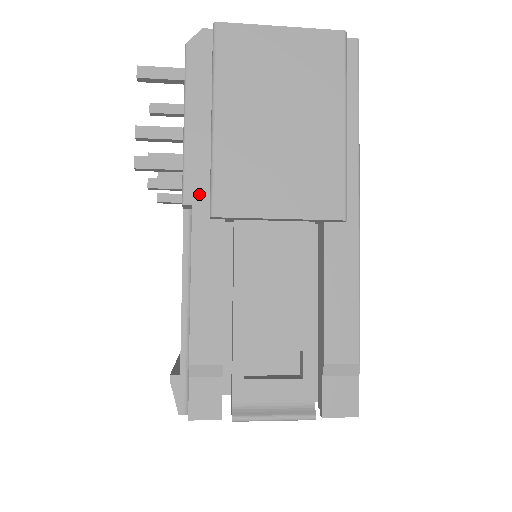
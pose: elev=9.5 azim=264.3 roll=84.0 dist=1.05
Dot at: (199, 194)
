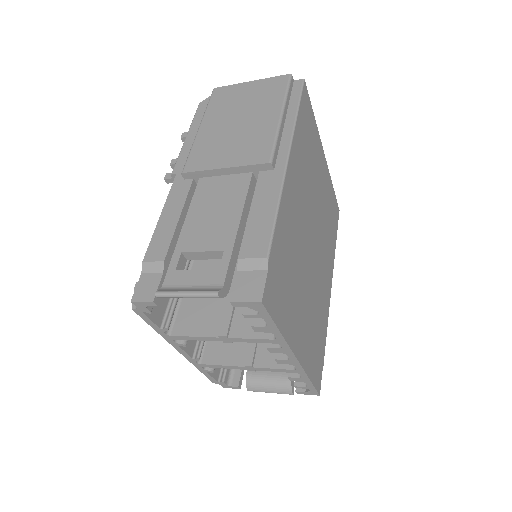
Dot at: (182, 168)
